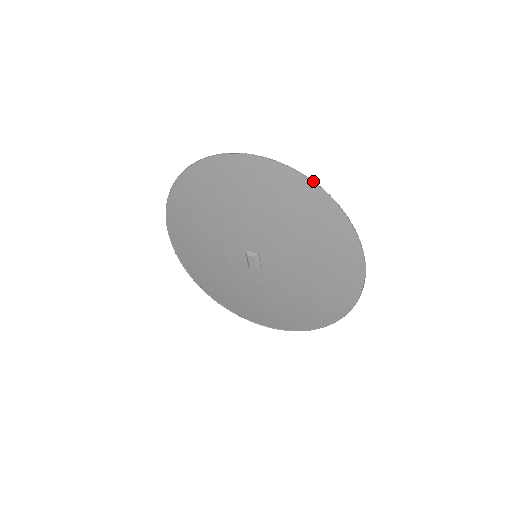
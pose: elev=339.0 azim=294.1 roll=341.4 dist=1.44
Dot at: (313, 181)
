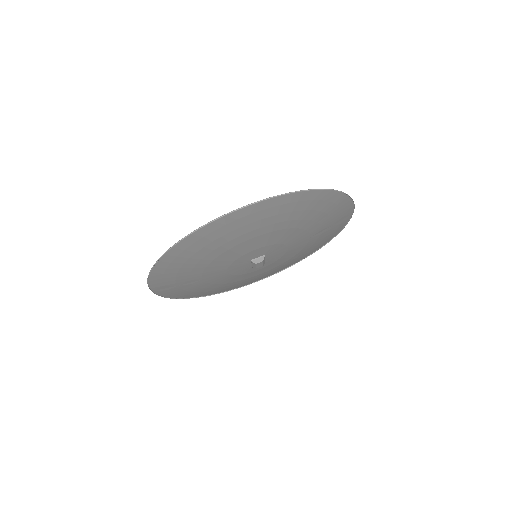
Dot at: (319, 189)
